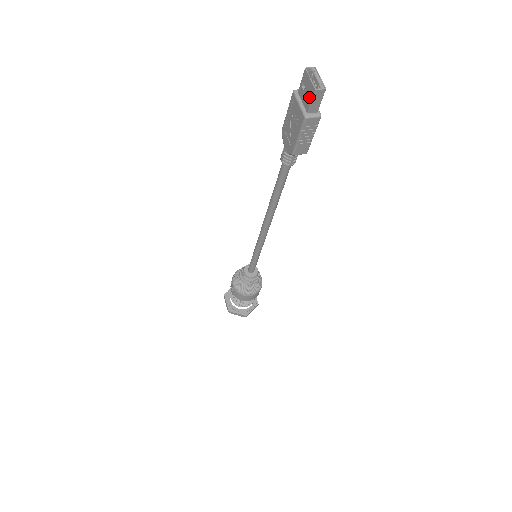
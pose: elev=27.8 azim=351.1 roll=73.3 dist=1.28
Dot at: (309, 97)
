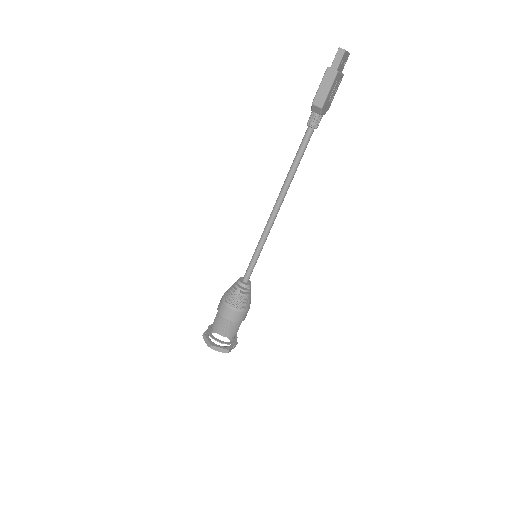
Dot at: occluded
